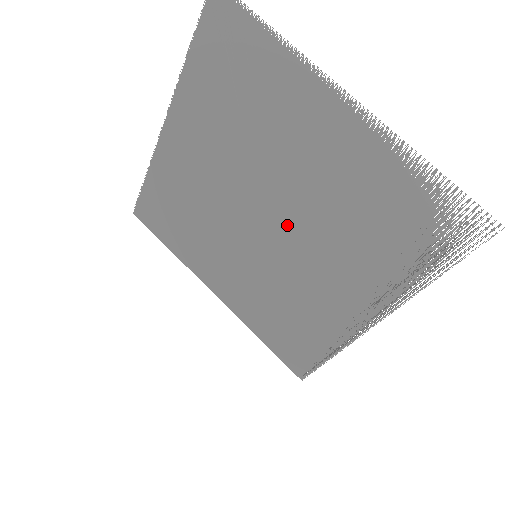
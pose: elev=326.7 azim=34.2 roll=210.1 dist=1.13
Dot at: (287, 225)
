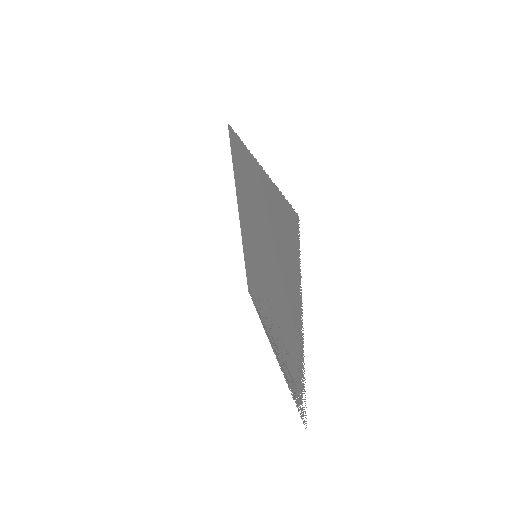
Dot at: (268, 285)
